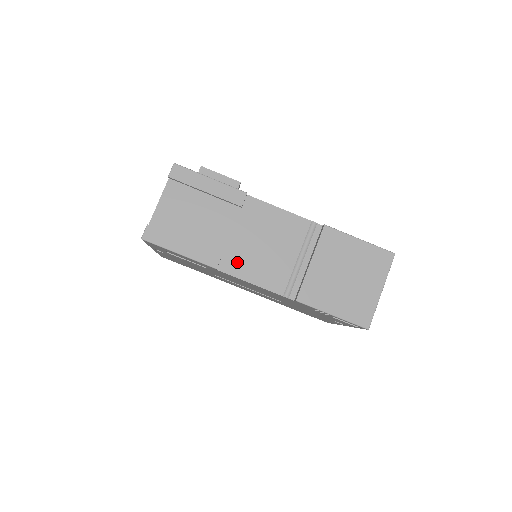
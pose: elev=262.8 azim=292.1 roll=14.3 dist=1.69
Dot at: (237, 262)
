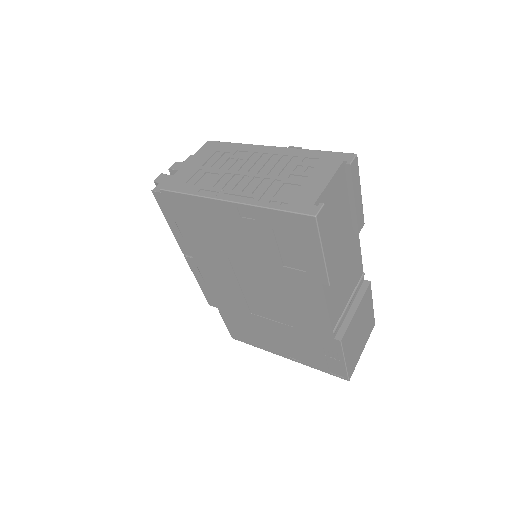
Dot at: (331, 284)
